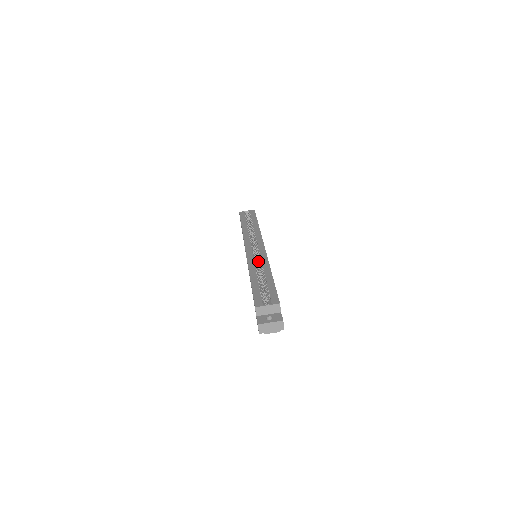
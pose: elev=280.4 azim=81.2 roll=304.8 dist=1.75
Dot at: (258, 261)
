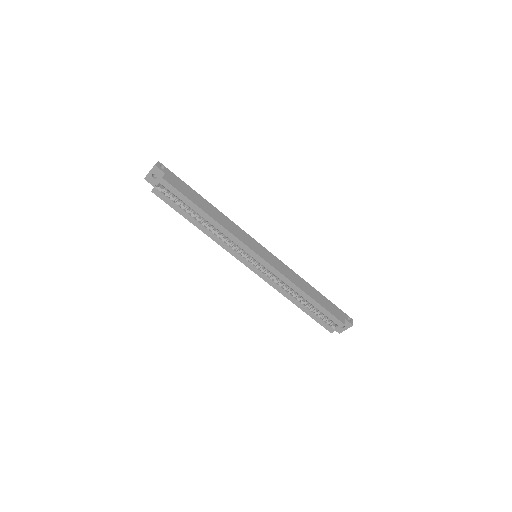
Dot at: (276, 276)
